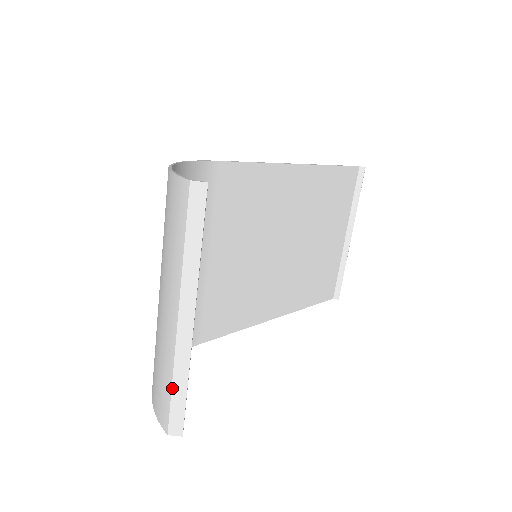
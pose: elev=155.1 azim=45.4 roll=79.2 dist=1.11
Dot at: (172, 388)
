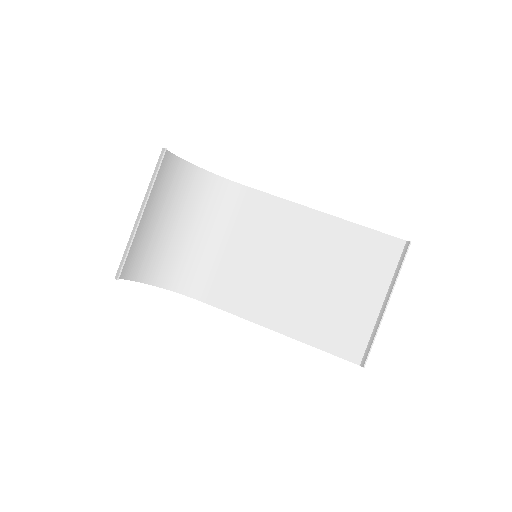
Dot at: (125, 250)
